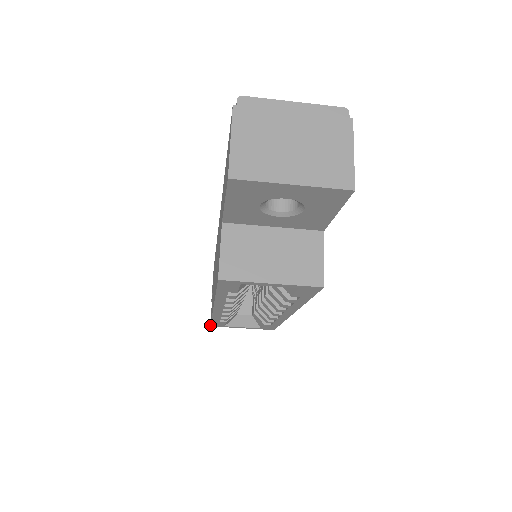
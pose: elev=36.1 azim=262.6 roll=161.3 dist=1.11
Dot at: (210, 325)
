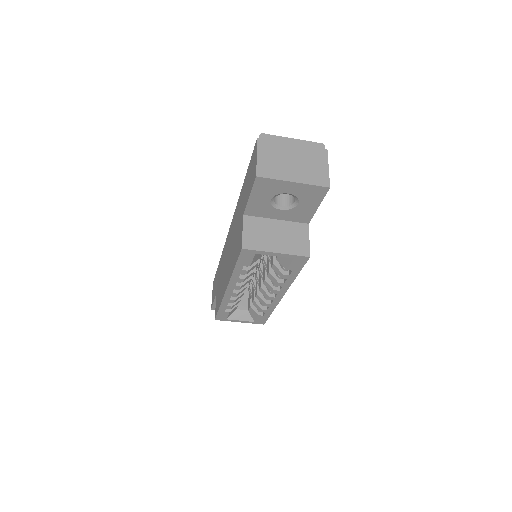
Dot at: (215, 318)
